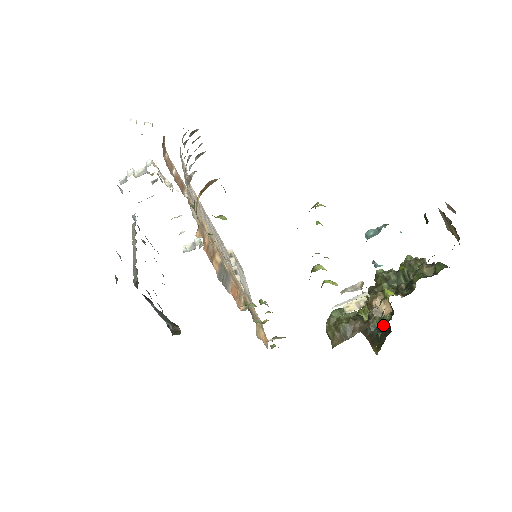
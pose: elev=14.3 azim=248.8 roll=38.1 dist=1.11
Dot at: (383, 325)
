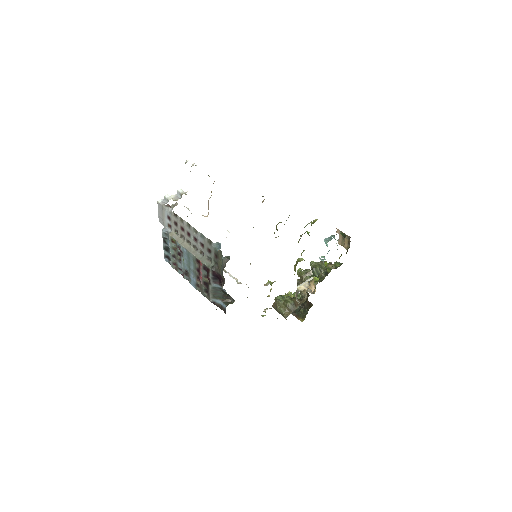
Dot at: (302, 304)
